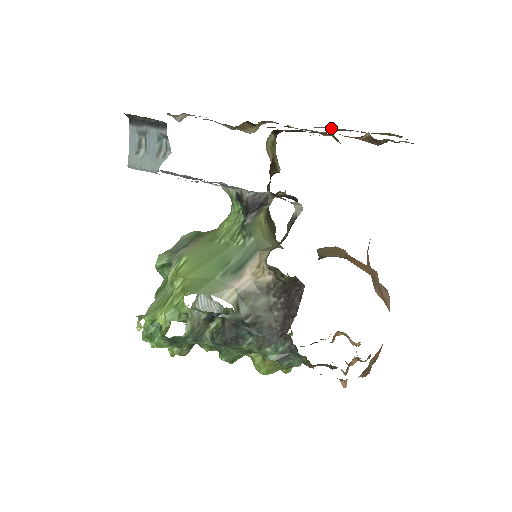
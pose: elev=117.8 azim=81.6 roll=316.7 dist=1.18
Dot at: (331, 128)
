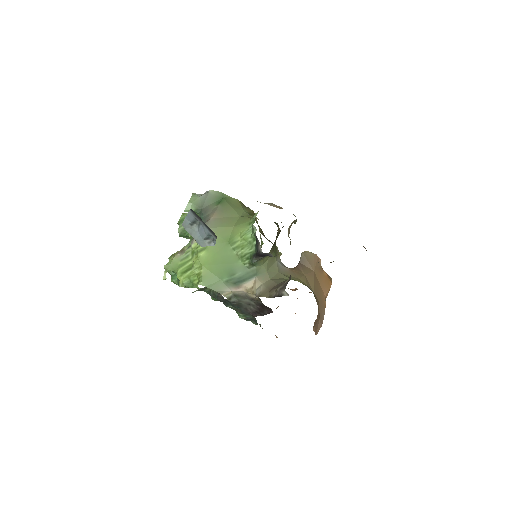
Dot at: occluded
